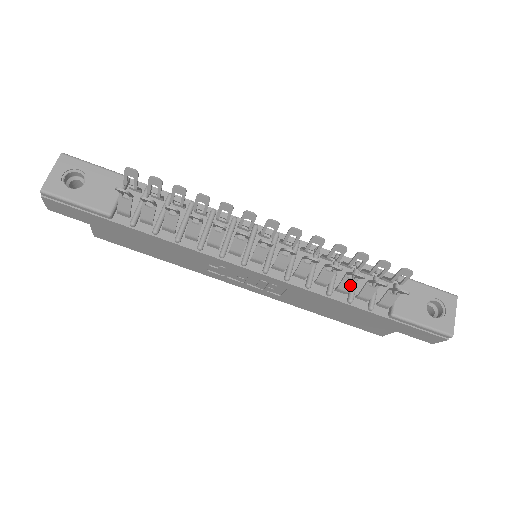
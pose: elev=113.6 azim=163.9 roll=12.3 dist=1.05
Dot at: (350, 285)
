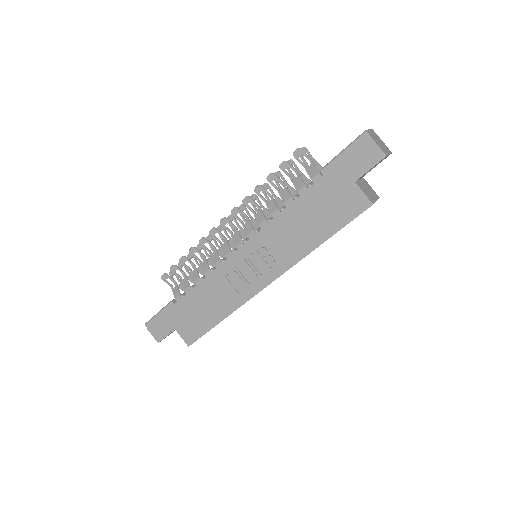
Dot at: (286, 193)
